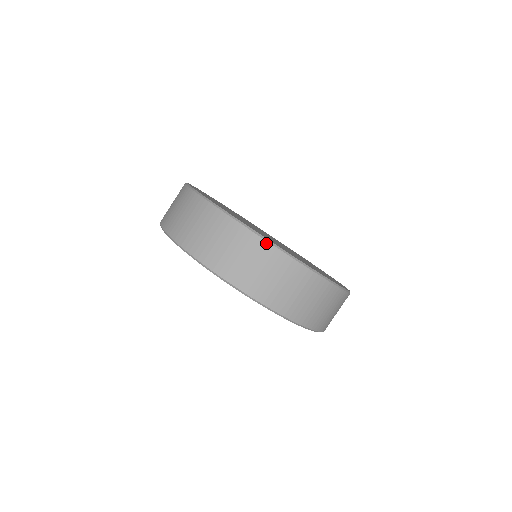
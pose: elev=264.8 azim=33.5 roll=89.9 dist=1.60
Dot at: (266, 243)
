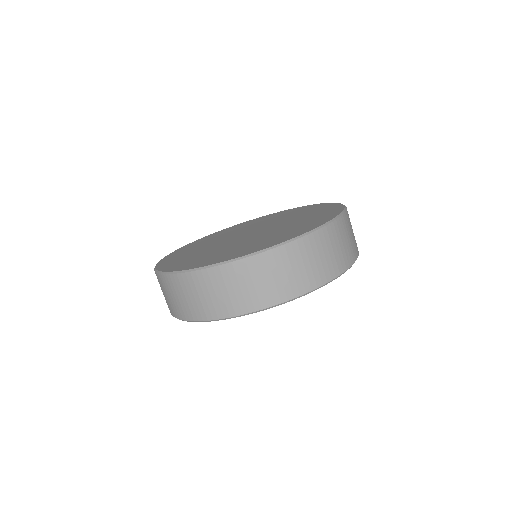
Dot at: (280, 248)
